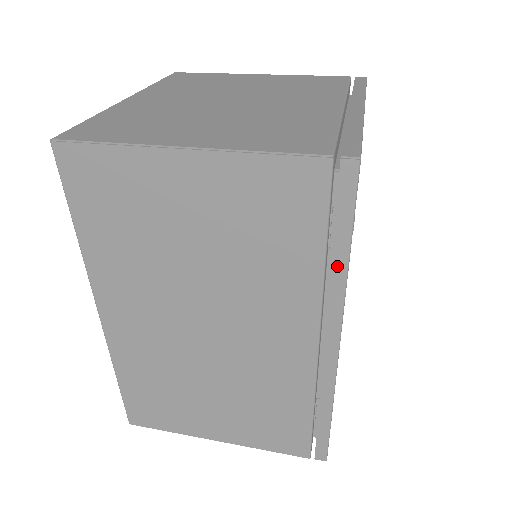
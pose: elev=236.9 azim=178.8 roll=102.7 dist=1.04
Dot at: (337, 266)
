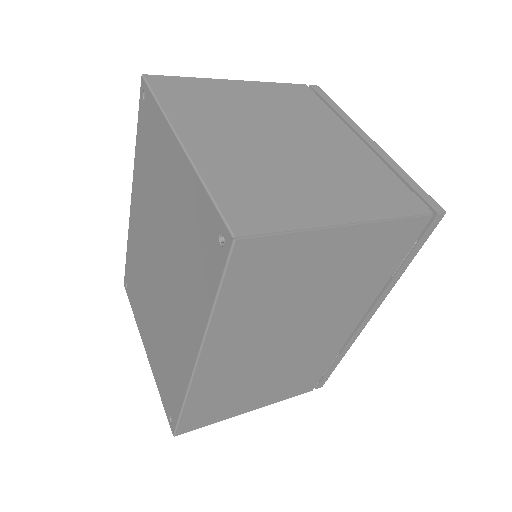
Dot at: (399, 273)
